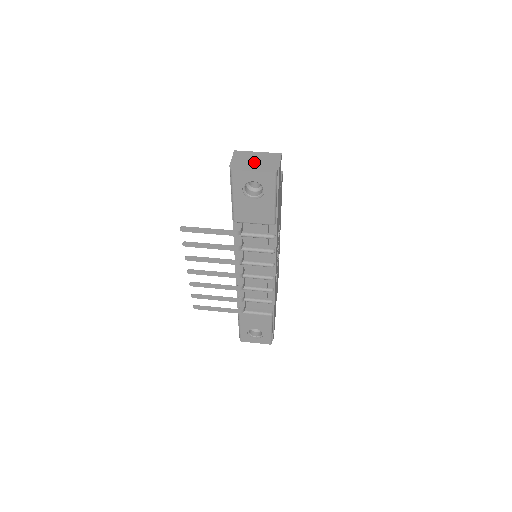
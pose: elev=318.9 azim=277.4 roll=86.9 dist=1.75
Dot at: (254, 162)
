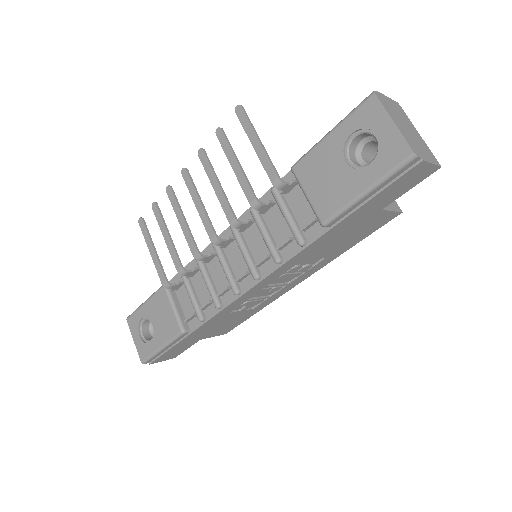
Dot at: (405, 125)
